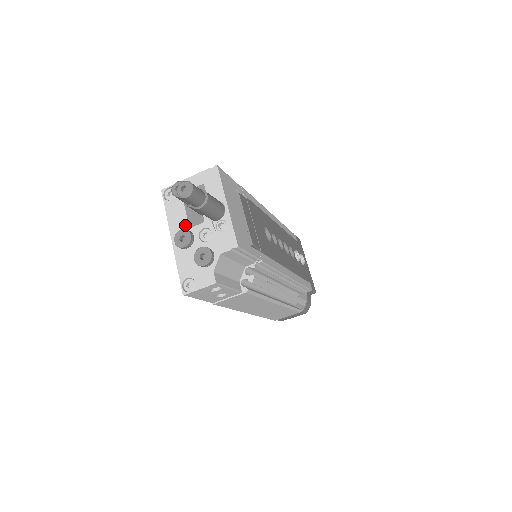
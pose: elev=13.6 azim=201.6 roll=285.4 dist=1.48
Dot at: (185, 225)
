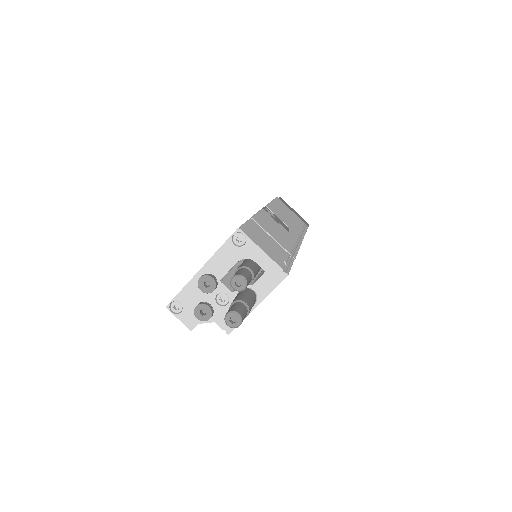
Dot at: (220, 275)
